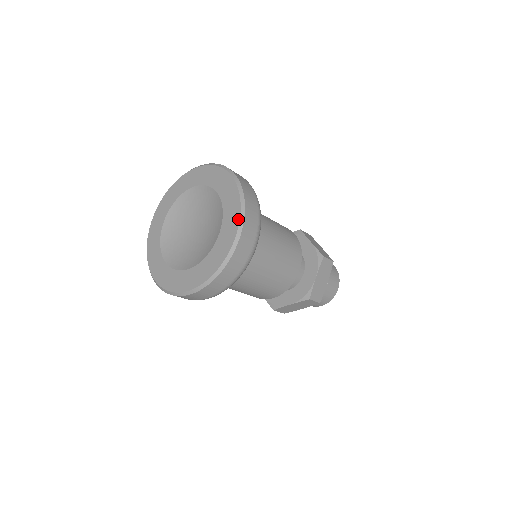
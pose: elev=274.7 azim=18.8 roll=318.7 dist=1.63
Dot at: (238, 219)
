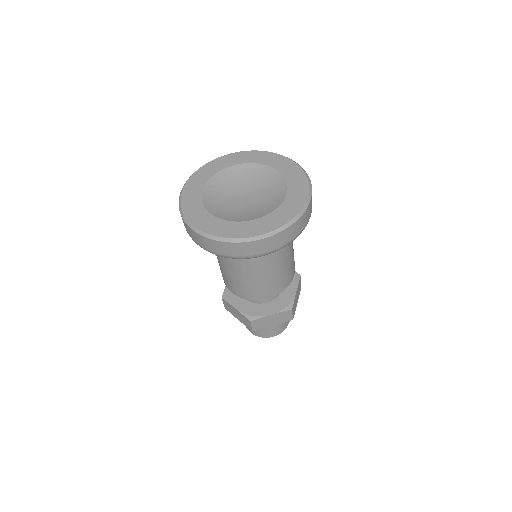
Dot at: (277, 227)
